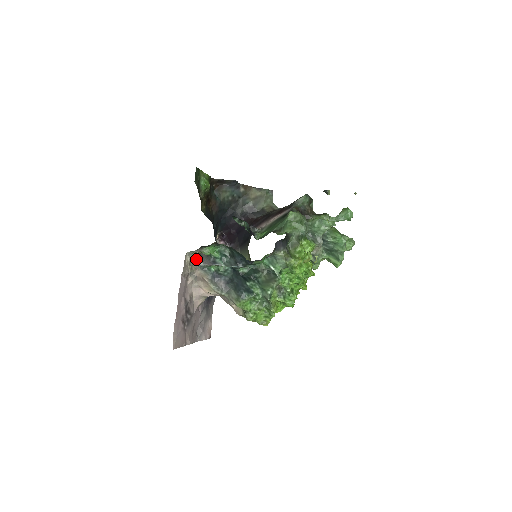
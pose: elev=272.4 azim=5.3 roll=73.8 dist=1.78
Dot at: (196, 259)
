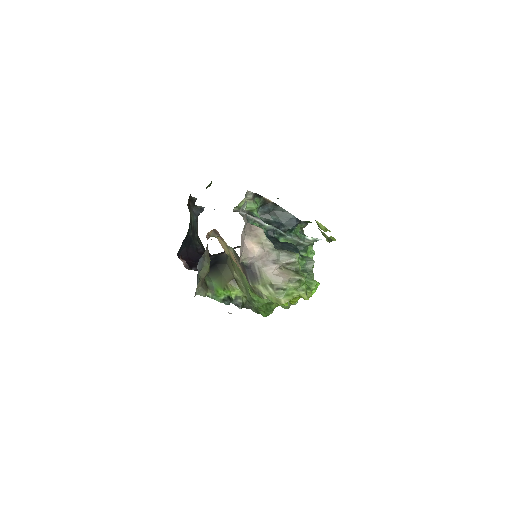
Dot at: (241, 210)
